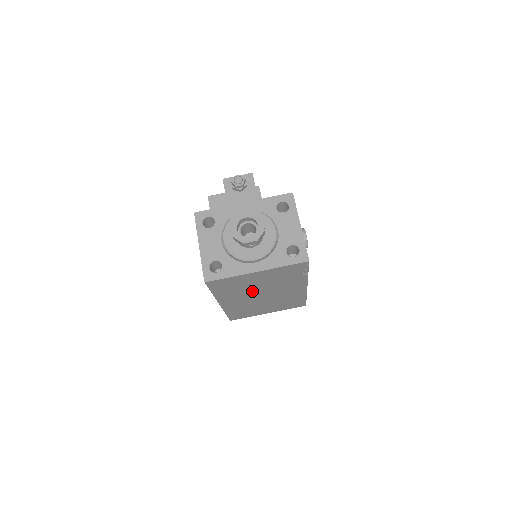
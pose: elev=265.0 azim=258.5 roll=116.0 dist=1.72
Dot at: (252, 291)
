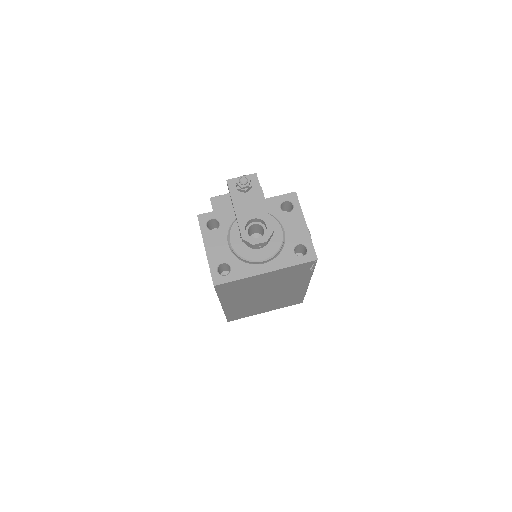
Dot at: (256, 292)
